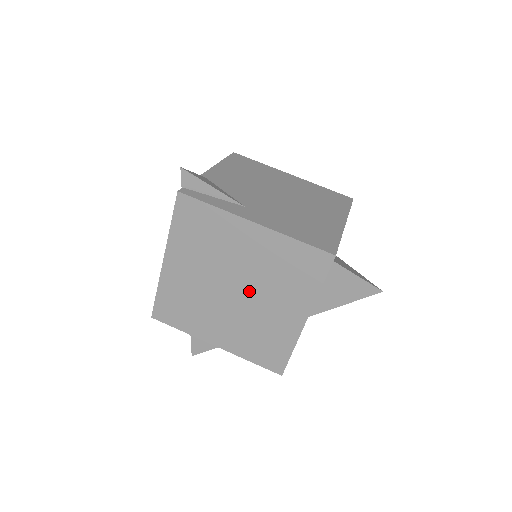
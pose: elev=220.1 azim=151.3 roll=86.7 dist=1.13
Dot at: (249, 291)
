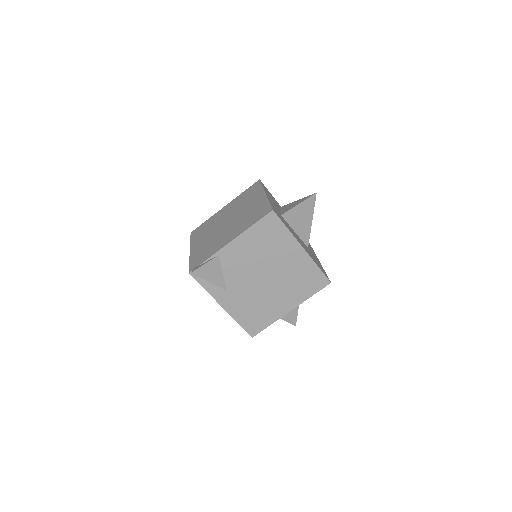
Dot at: occluded
